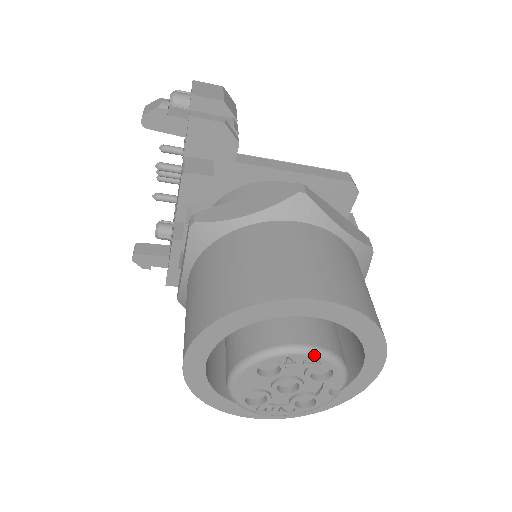
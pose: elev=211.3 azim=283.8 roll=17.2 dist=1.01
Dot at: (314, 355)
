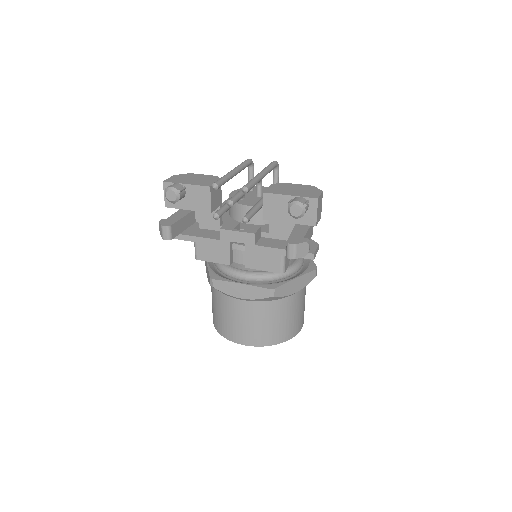
Dot at: occluded
